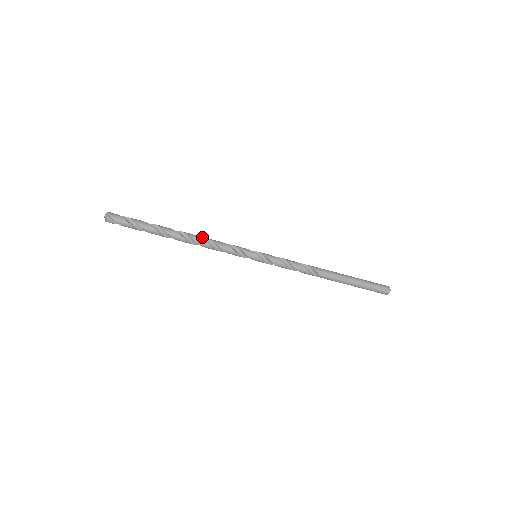
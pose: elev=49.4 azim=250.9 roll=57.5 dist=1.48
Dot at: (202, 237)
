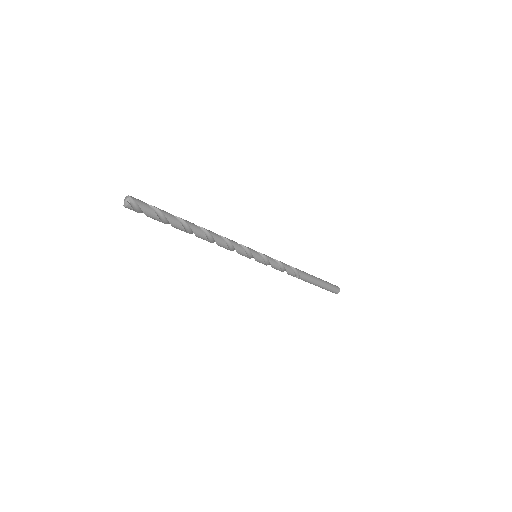
Dot at: occluded
